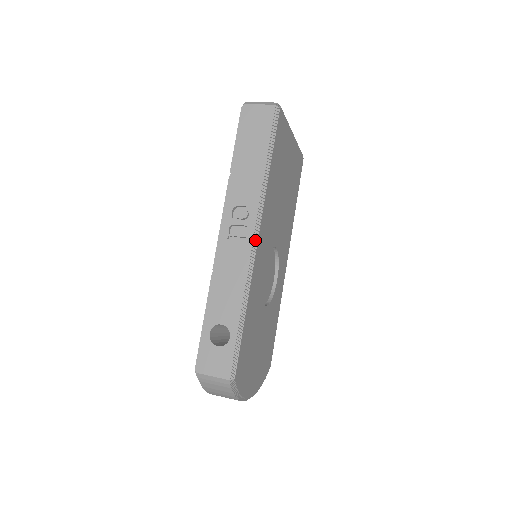
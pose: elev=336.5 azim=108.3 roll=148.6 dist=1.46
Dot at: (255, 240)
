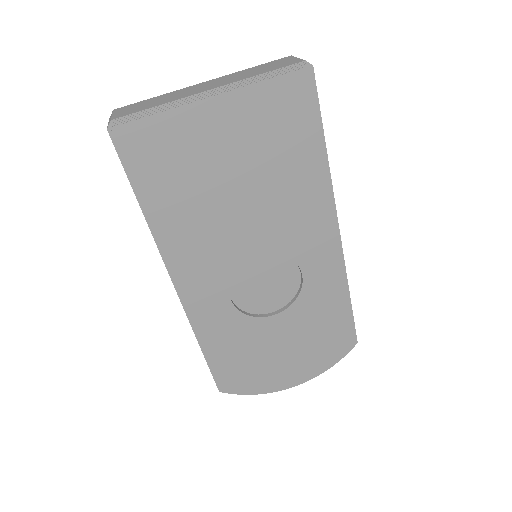
Dot at: (177, 288)
